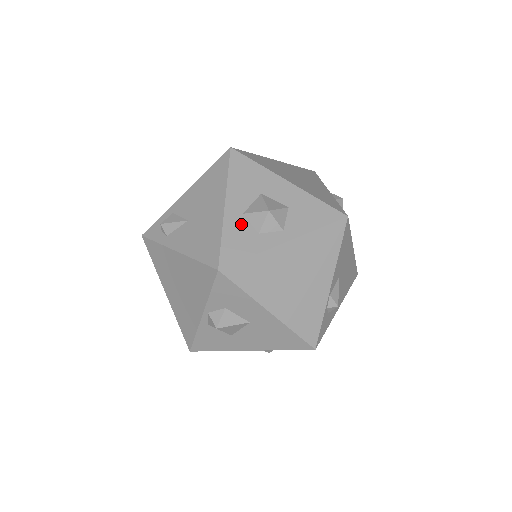
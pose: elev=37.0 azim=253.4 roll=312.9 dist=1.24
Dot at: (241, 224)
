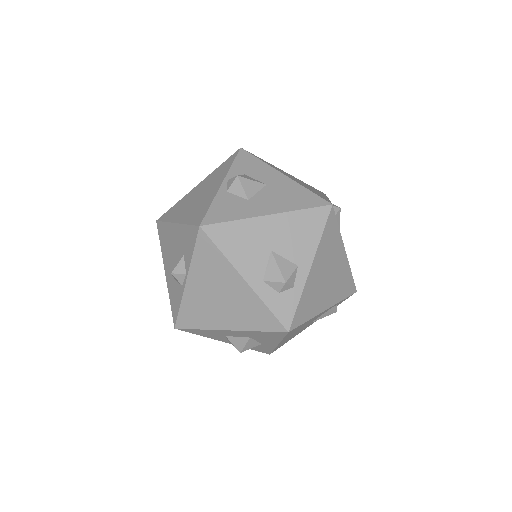
Dot at: occluded
